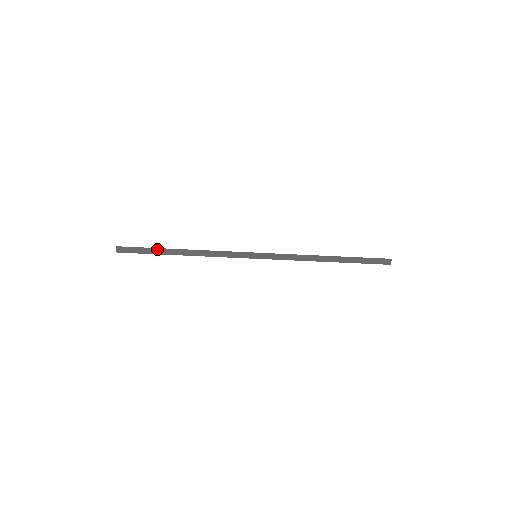
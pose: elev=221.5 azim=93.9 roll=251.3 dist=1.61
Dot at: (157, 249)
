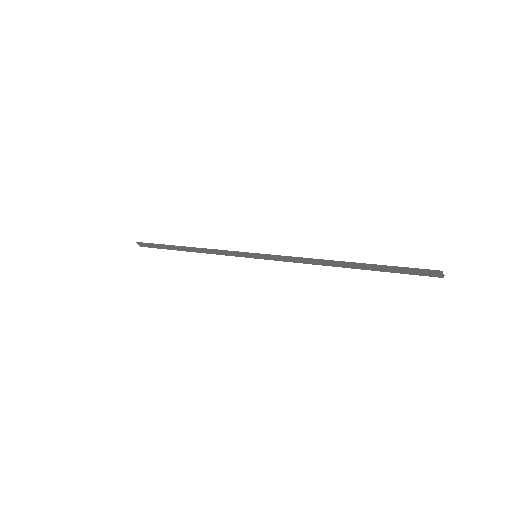
Dot at: (166, 245)
